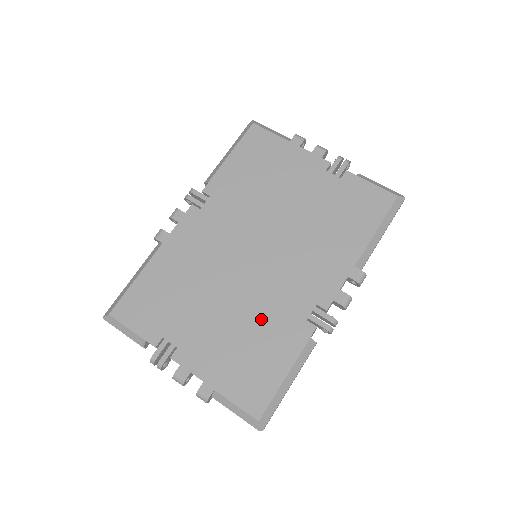
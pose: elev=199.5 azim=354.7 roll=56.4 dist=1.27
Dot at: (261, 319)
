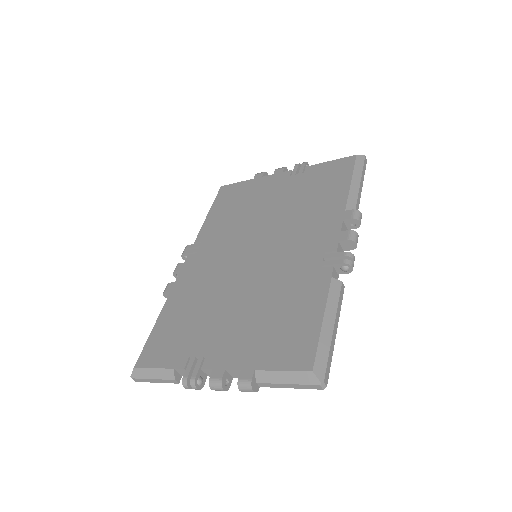
Dot at: (278, 291)
